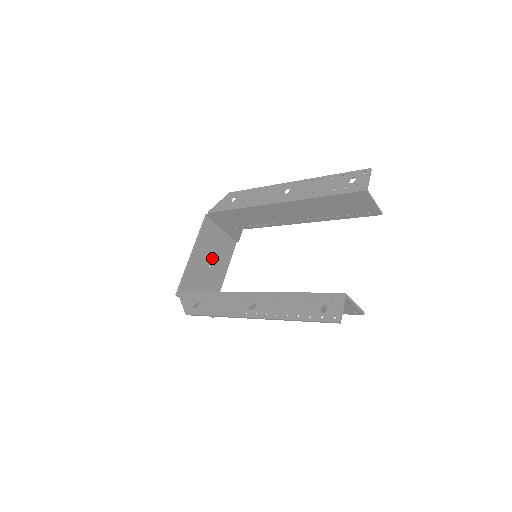
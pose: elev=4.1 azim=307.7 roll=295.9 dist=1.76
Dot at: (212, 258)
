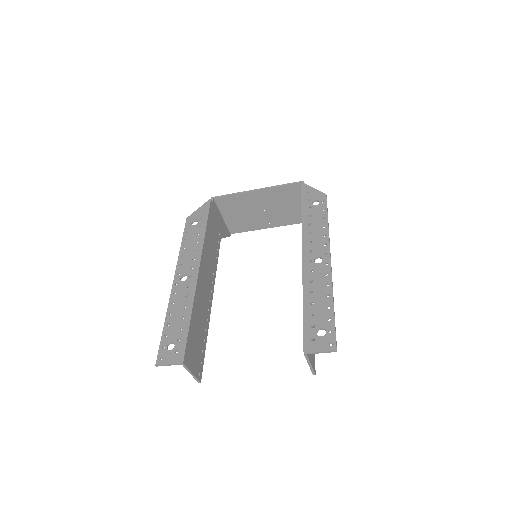
Dot at: (273, 209)
